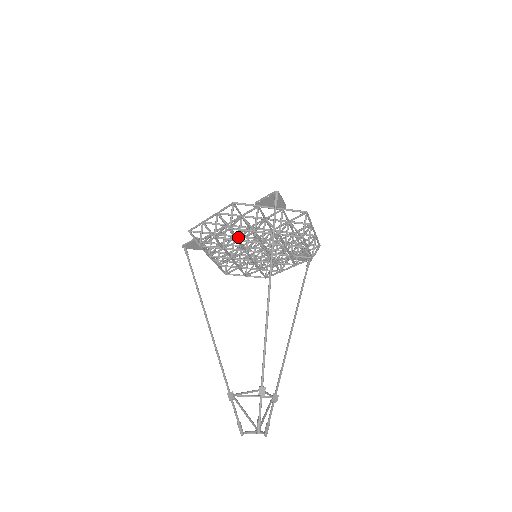
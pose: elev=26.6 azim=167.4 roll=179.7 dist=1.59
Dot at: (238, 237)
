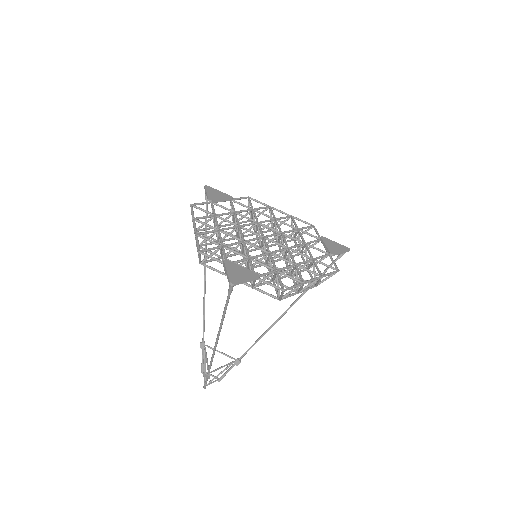
Dot at: (221, 256)
